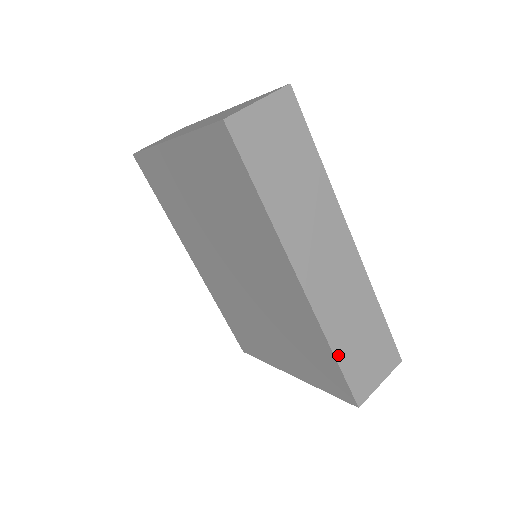
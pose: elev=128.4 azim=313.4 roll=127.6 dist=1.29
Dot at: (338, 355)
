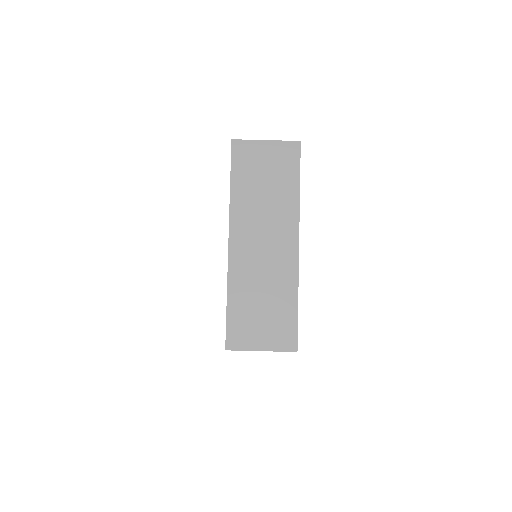
Dot at: occluded
